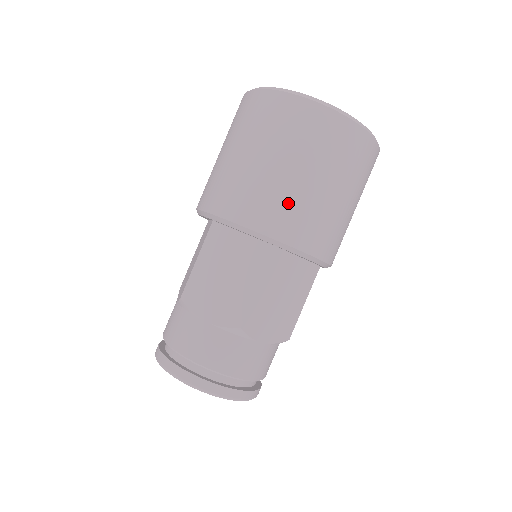
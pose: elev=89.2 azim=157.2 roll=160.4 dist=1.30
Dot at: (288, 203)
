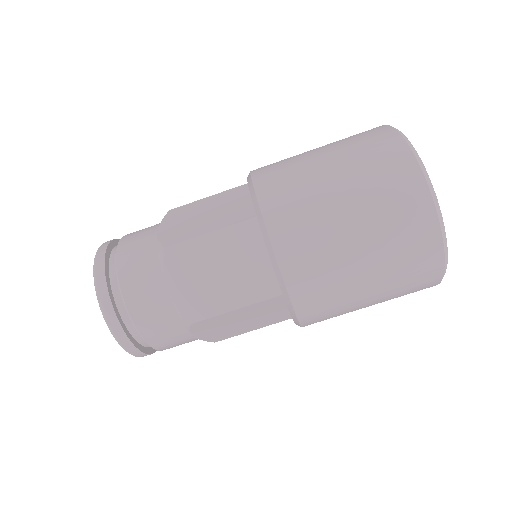
Dot at: (330, 280)
